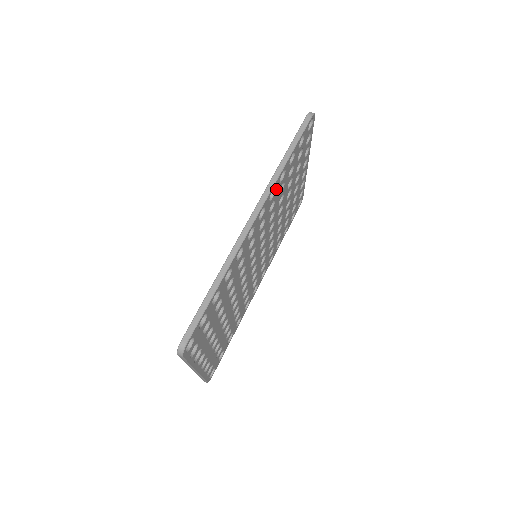
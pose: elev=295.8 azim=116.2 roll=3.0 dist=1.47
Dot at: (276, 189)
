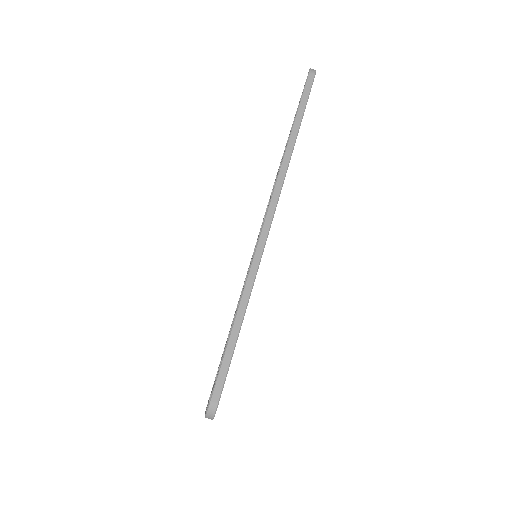
Dot at: occluded
